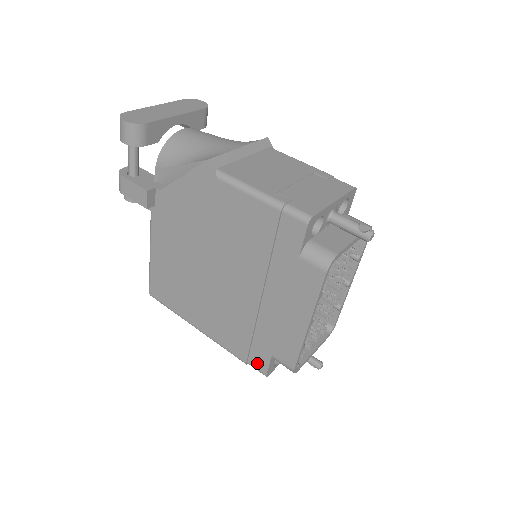
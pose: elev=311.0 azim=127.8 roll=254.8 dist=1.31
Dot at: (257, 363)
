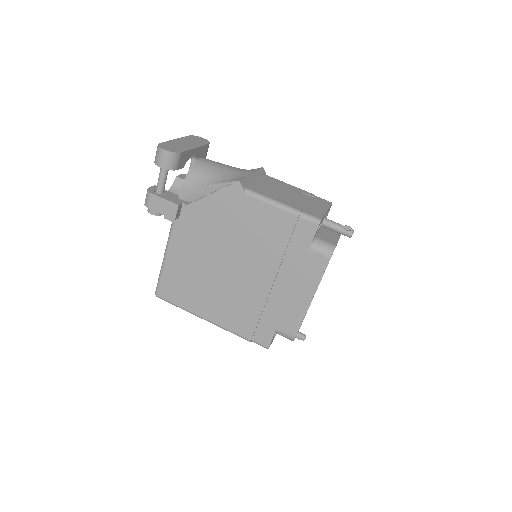
Dot at: (261, 339)
